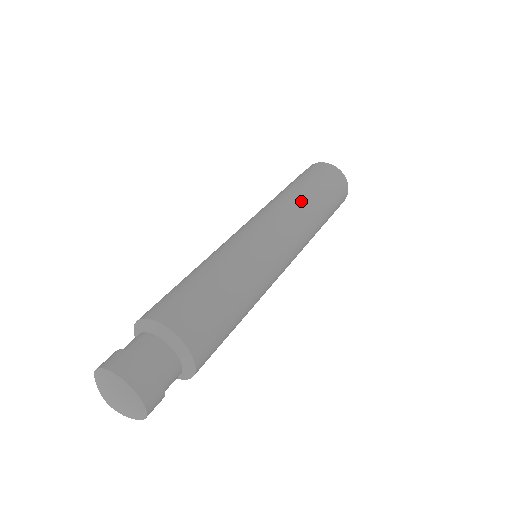
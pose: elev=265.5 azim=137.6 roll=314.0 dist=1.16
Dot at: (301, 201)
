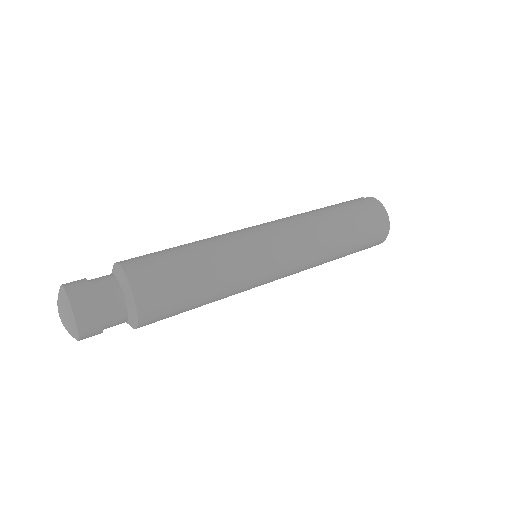
Dot at: (327, 232)
